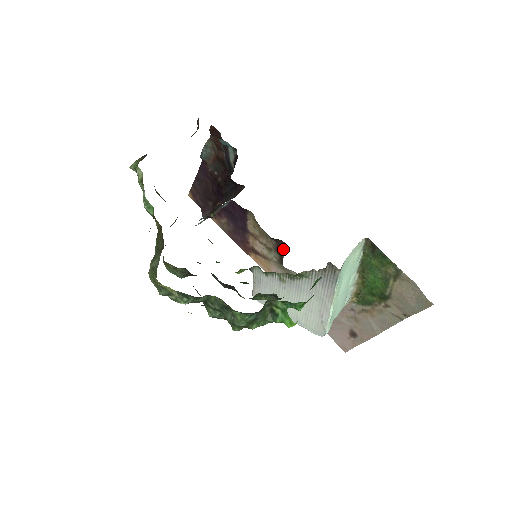
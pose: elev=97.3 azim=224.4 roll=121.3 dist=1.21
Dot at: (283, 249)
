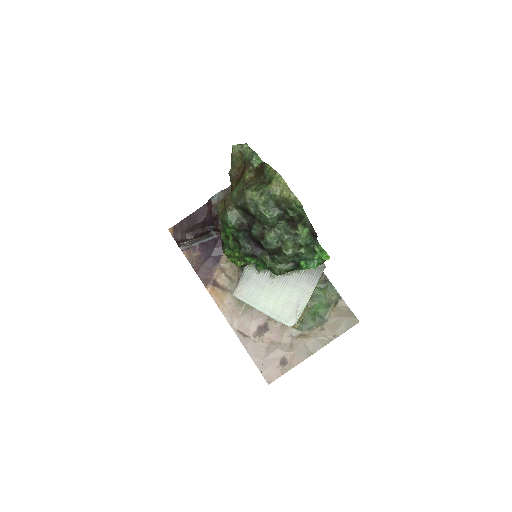
Dot at: occluded
